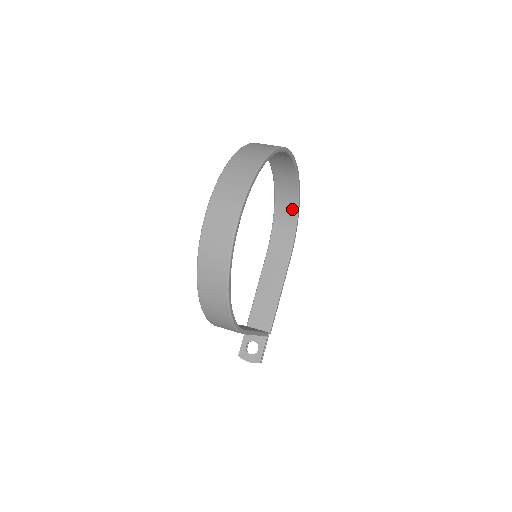
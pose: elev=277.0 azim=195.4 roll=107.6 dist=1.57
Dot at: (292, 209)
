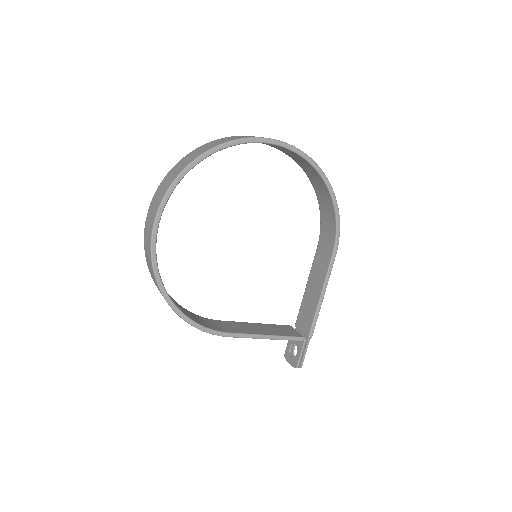
Dot at: (327, 197)
